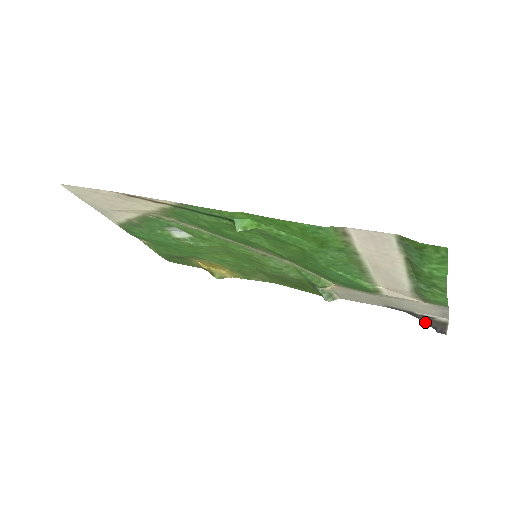
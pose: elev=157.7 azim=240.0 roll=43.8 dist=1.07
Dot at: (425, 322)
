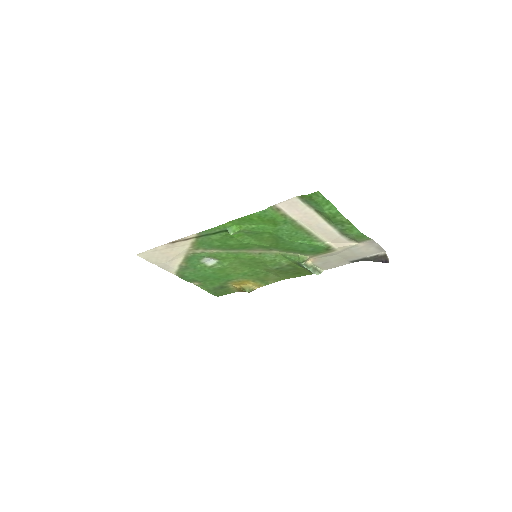
Dot at: (375, 261)
